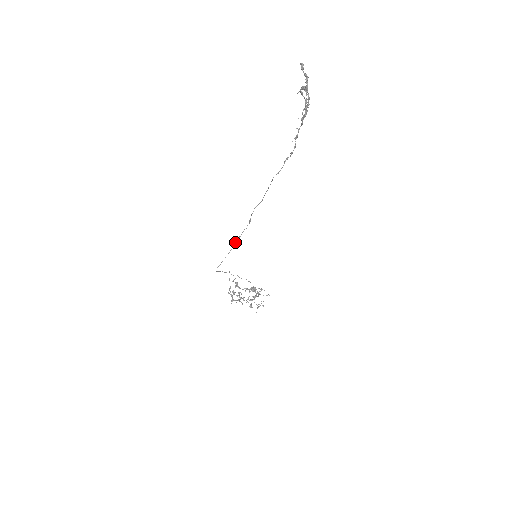
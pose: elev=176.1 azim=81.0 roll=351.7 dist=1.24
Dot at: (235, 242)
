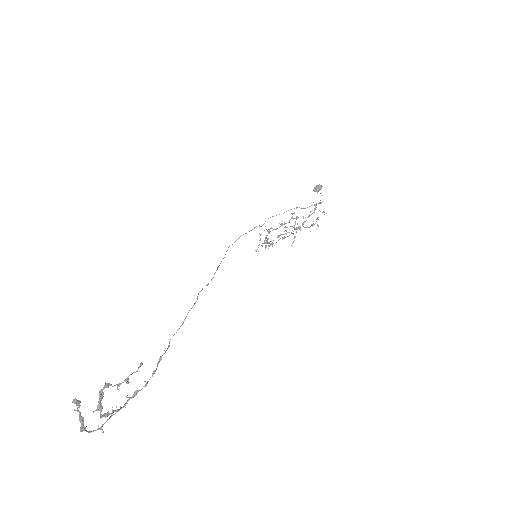
Dot at: occluded
